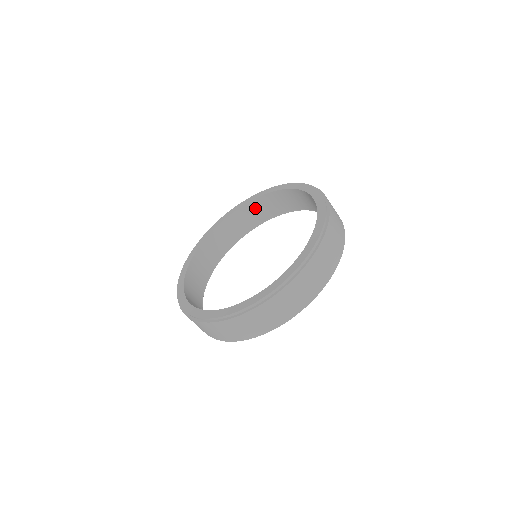
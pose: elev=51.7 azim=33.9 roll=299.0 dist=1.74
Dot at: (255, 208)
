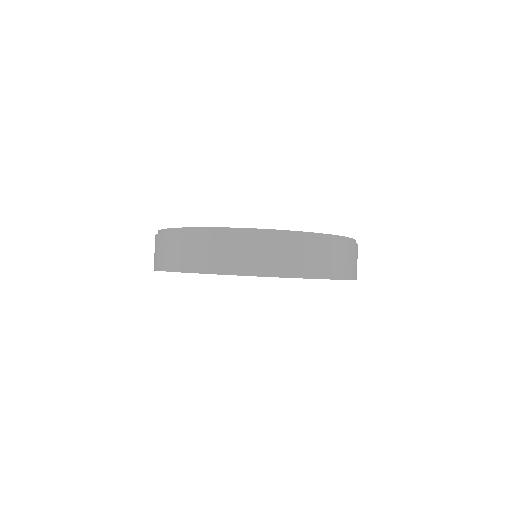
Dot at: occluded
